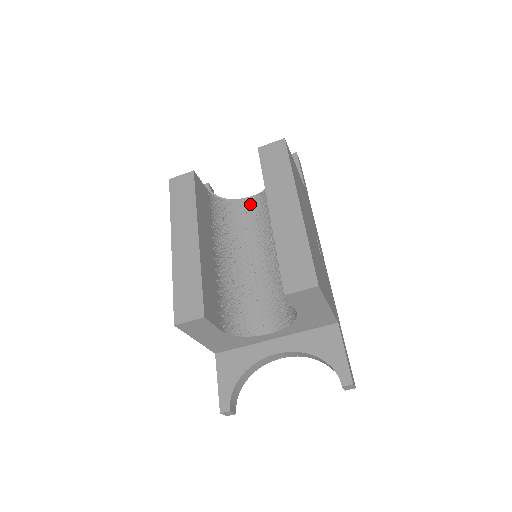
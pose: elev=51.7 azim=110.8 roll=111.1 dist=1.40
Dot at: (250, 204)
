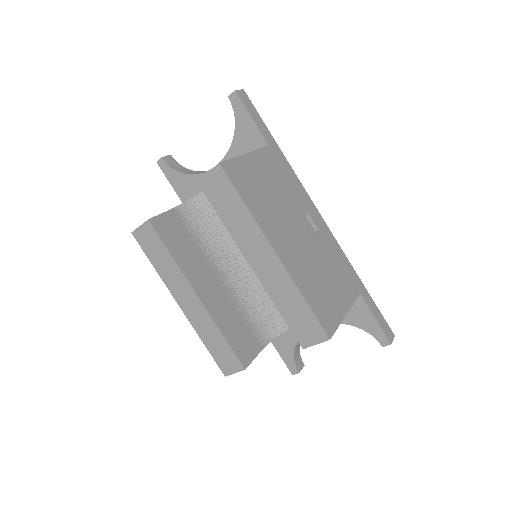
Dot at: occluded
